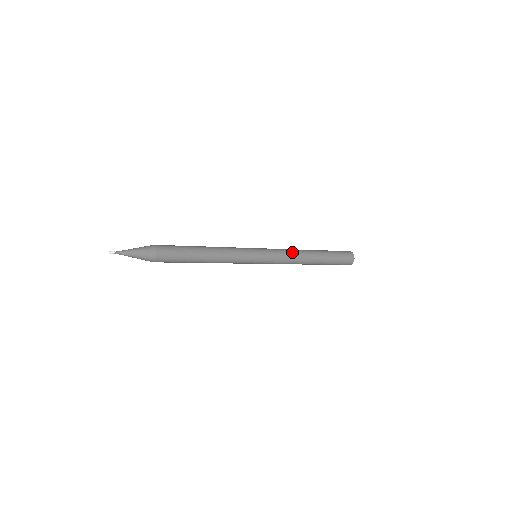
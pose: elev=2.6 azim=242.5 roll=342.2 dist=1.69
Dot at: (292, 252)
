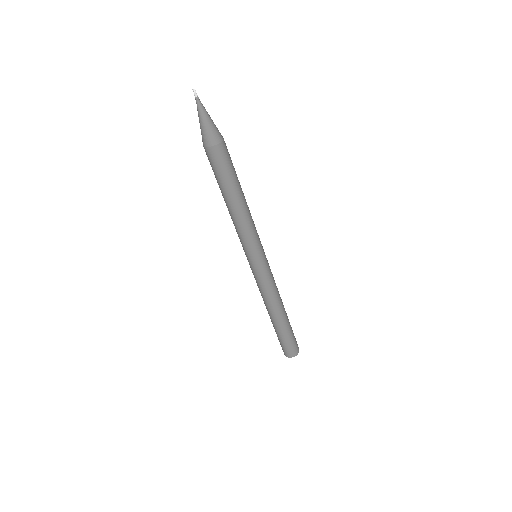
Dot at: occluded
